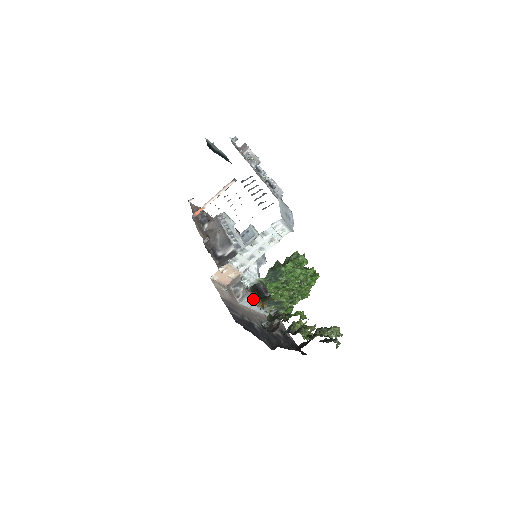
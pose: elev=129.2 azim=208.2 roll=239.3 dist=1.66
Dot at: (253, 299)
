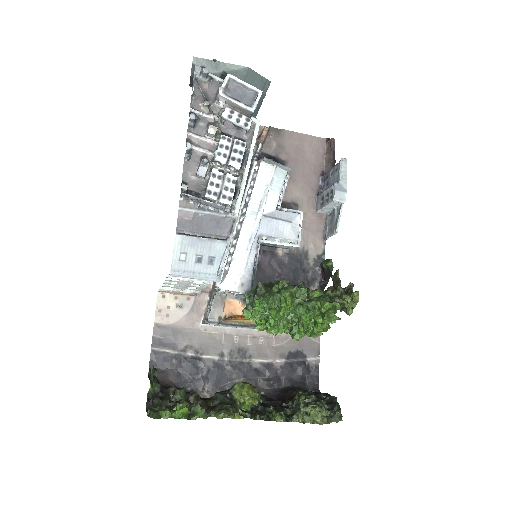
Dot at: (219, 324)
